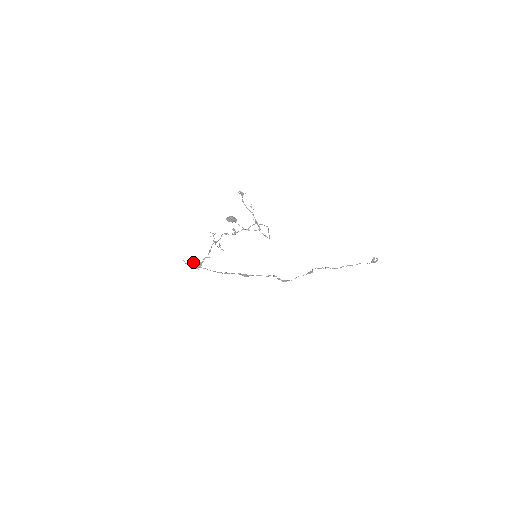
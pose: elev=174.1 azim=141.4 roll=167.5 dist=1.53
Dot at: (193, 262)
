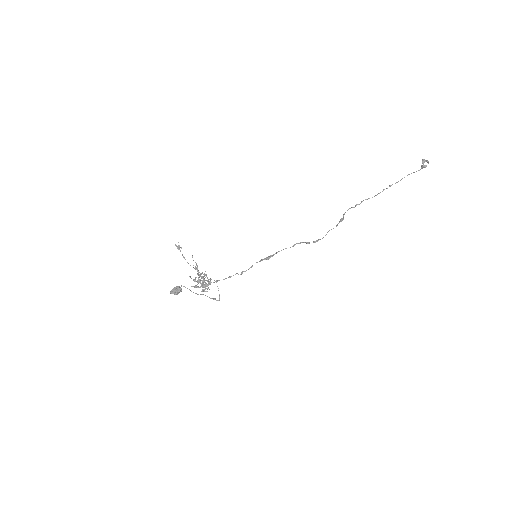
Dot at: occluded
